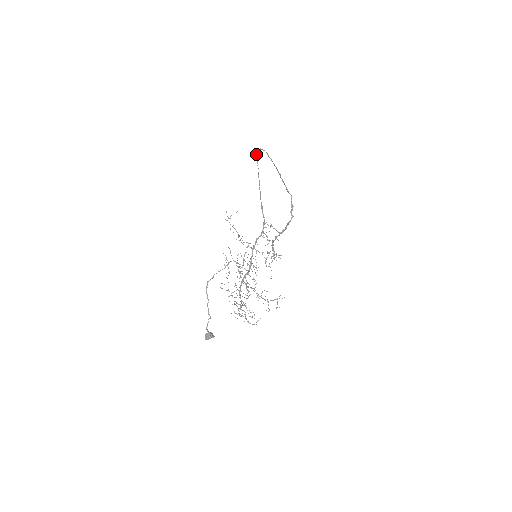
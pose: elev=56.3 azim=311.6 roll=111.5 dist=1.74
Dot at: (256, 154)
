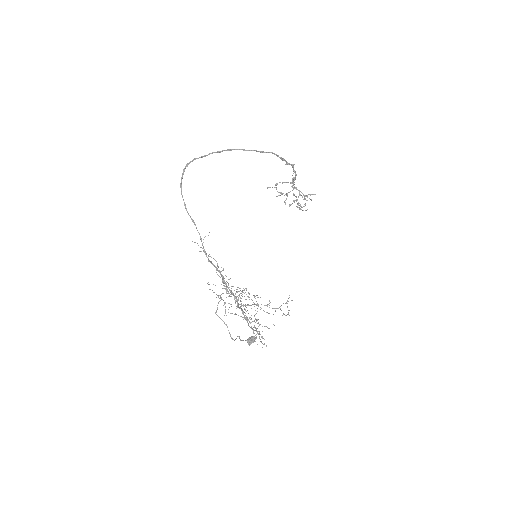
Dot at: (180, 184)
